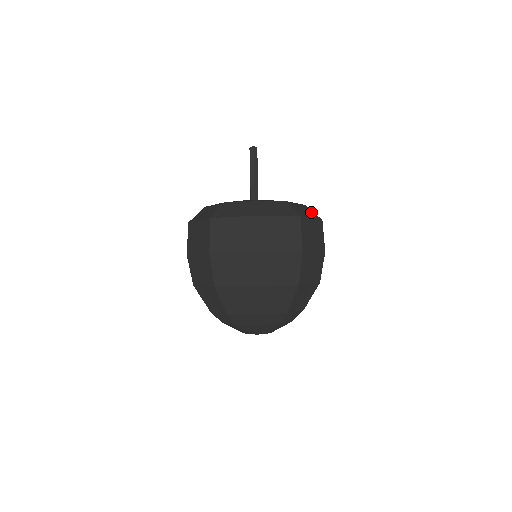
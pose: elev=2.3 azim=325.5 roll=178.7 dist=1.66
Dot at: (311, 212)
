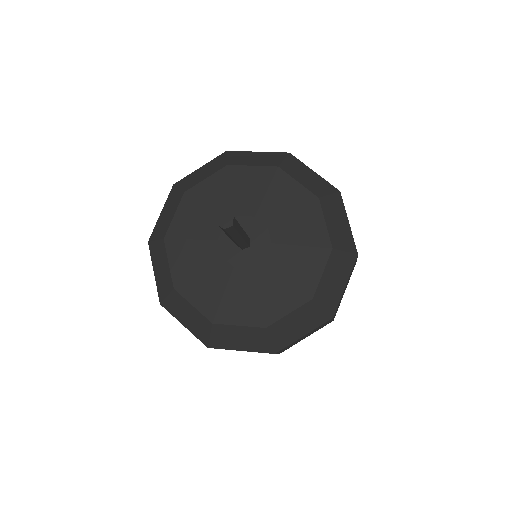
Dot at: (333, 204)
